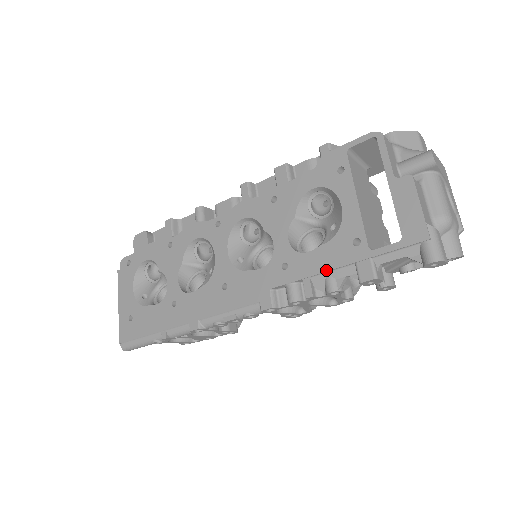
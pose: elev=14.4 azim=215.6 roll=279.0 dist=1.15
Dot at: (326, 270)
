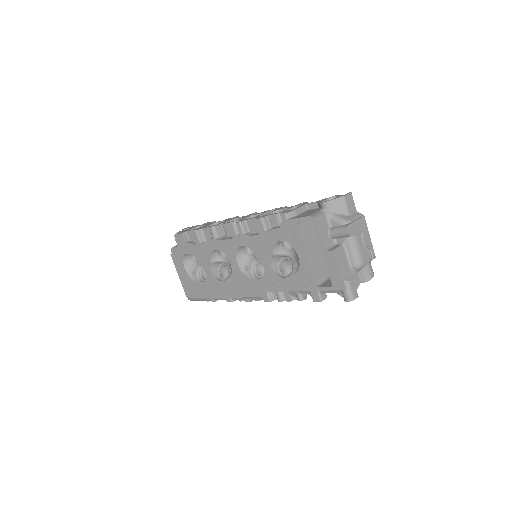
Dot at: (295, 291)
